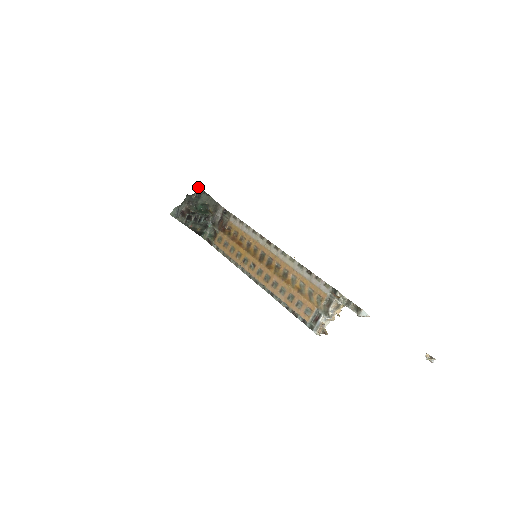
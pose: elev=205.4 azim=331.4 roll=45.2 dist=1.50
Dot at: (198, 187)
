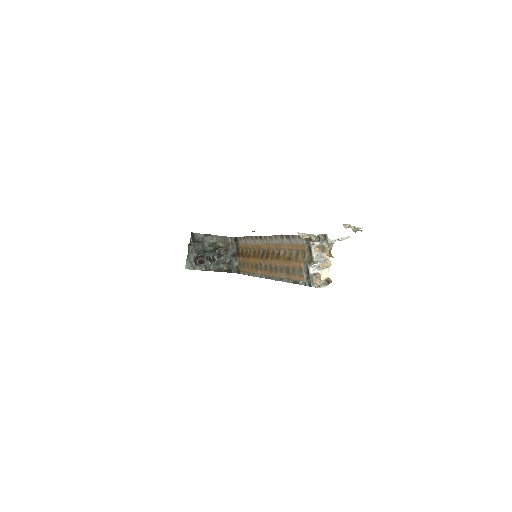
Dot at: (195, 234)
